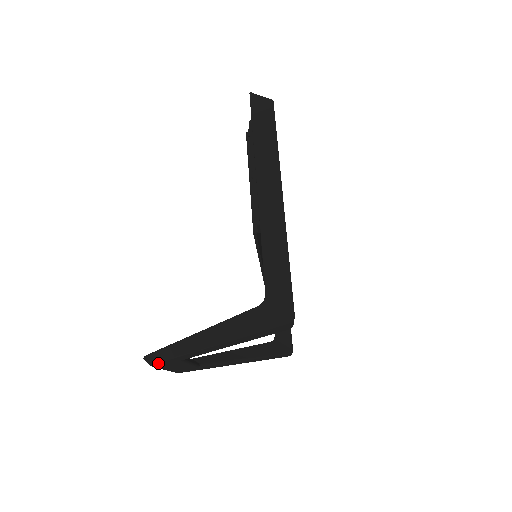
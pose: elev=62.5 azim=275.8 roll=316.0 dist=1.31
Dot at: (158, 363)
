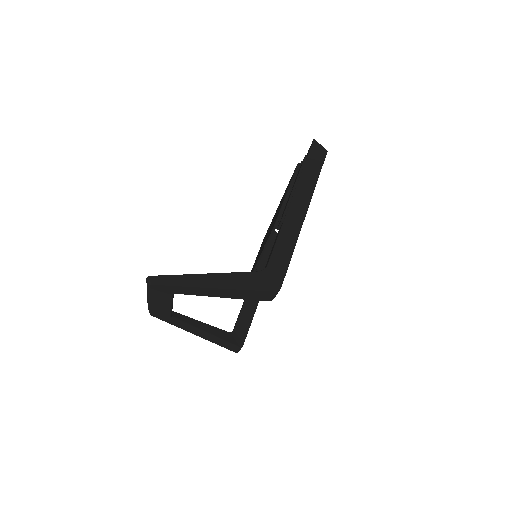
Dot at: (157, 285)
